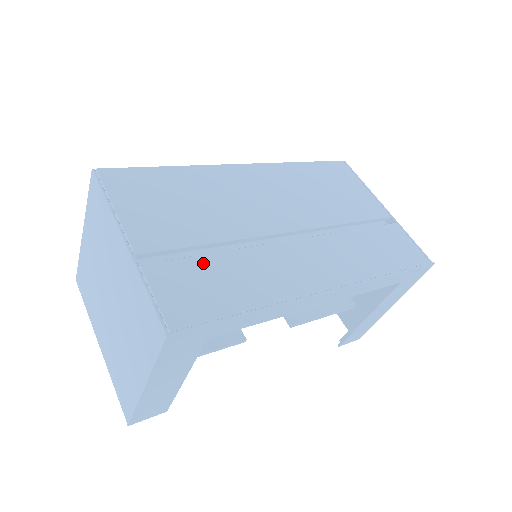
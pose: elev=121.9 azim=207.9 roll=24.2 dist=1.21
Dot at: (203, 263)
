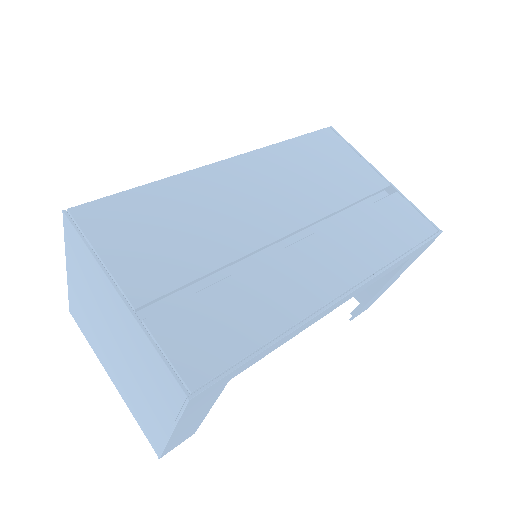
Dot at: (208, 299)
